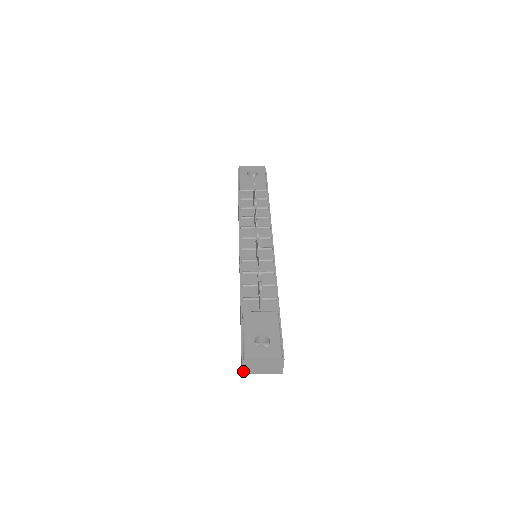
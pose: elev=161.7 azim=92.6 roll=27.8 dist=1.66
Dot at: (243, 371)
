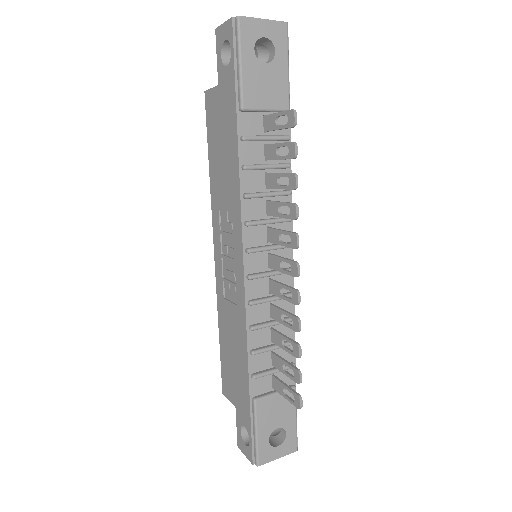
Dot at: (243, 450)
